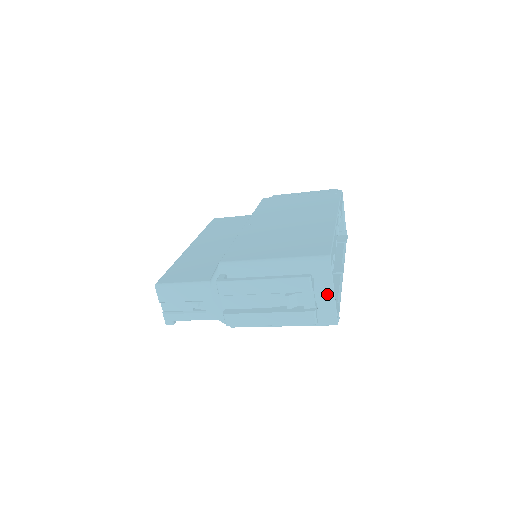
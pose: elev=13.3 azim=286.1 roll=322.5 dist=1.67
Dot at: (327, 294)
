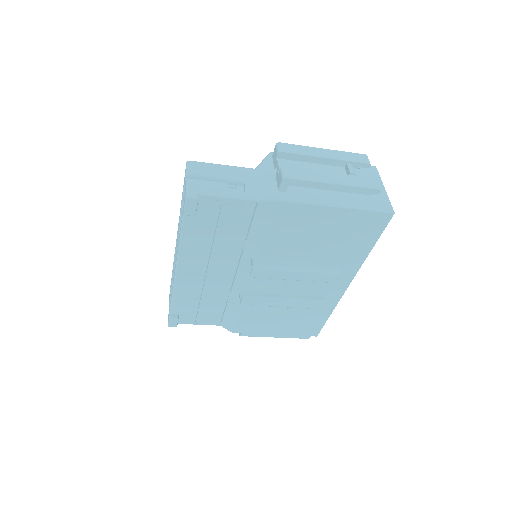
Dot at: occluded
